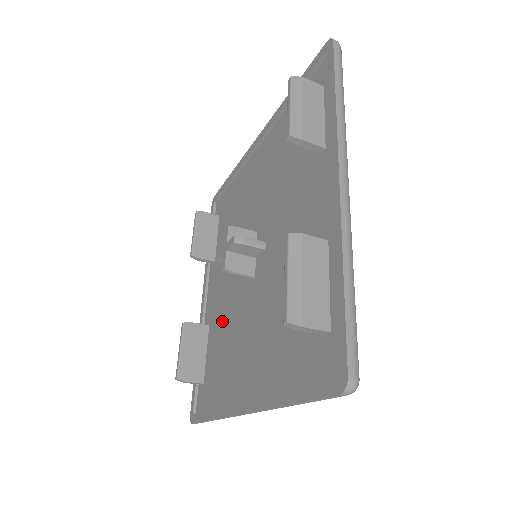
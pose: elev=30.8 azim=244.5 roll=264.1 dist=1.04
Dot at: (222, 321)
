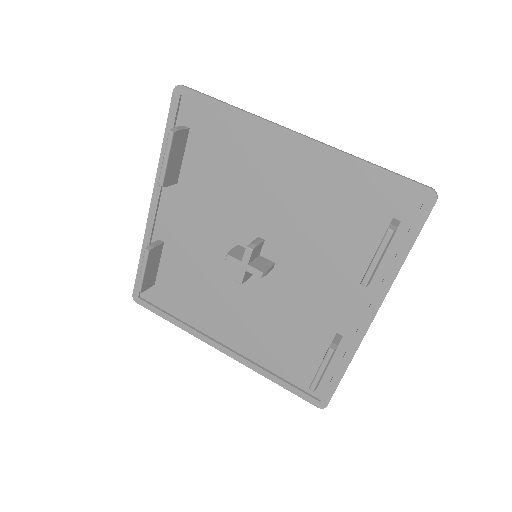
Dot at: (192, 262)
